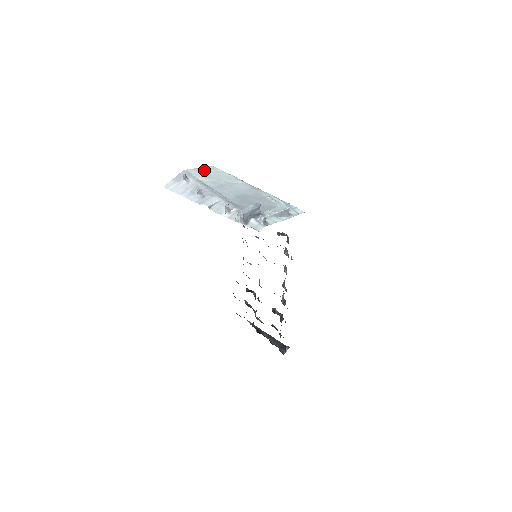
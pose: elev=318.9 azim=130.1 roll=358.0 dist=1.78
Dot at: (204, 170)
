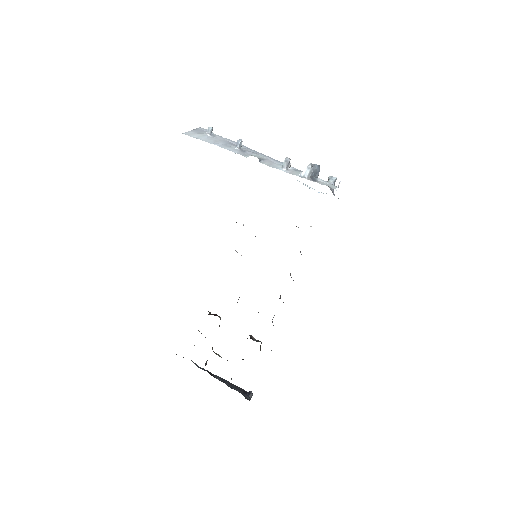
Dot at: occluded
